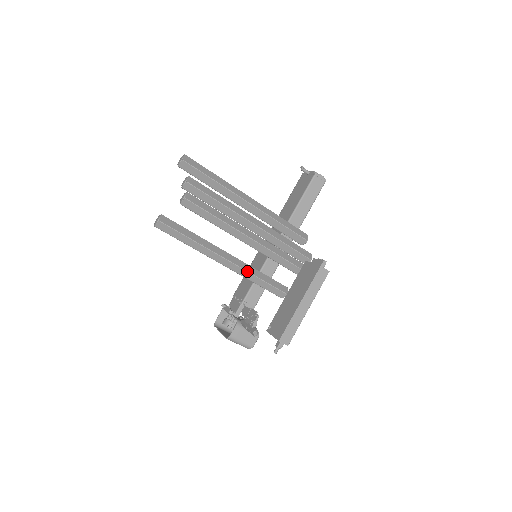
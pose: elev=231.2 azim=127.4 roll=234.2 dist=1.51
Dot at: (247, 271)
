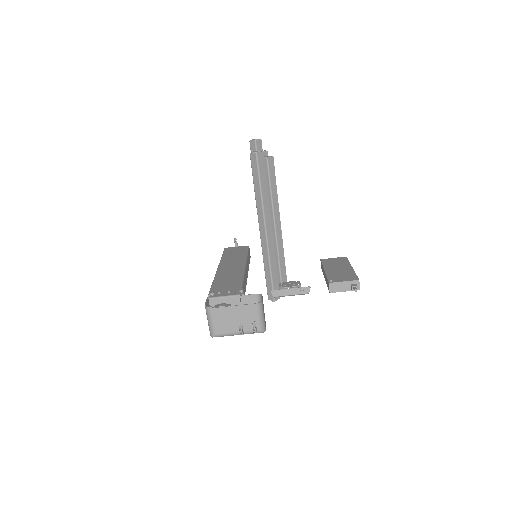
Dot at: occluded
